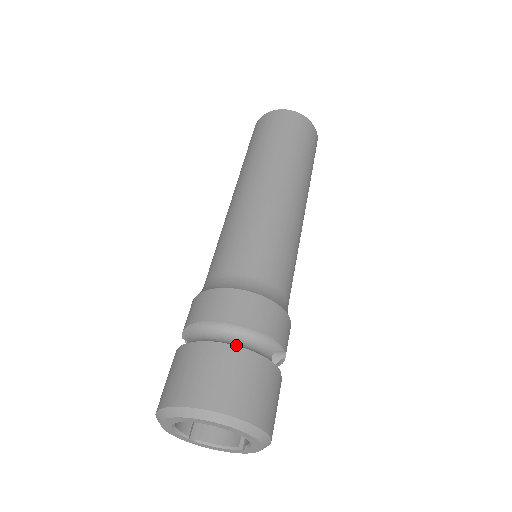
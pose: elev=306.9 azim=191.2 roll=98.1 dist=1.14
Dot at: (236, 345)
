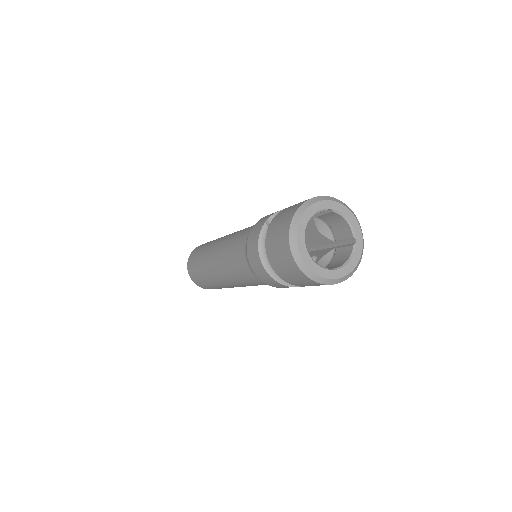
Dot at: occluded
